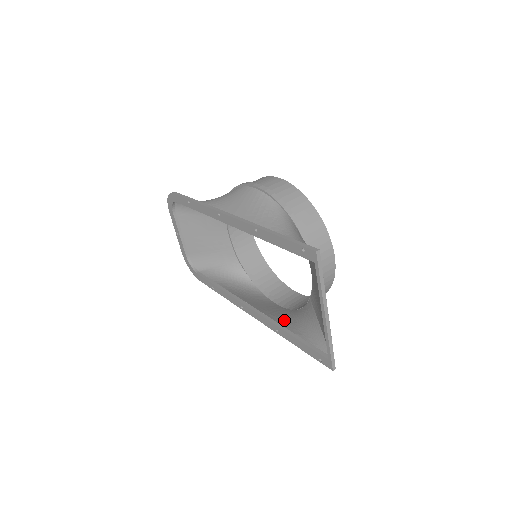
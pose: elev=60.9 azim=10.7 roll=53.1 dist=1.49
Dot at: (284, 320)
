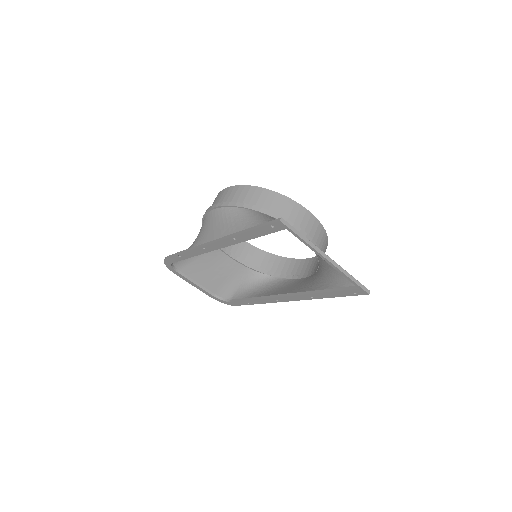
Dot at: (311, 286)
